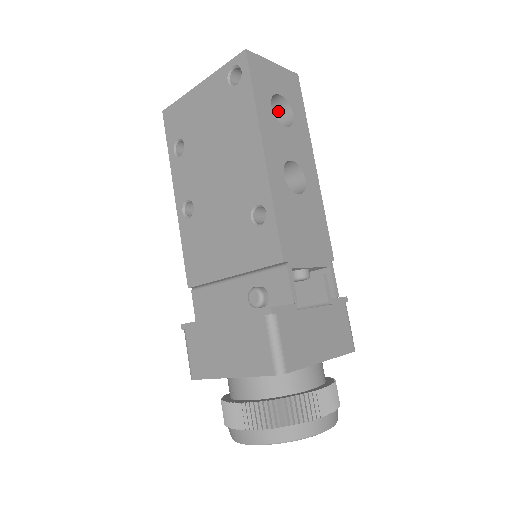
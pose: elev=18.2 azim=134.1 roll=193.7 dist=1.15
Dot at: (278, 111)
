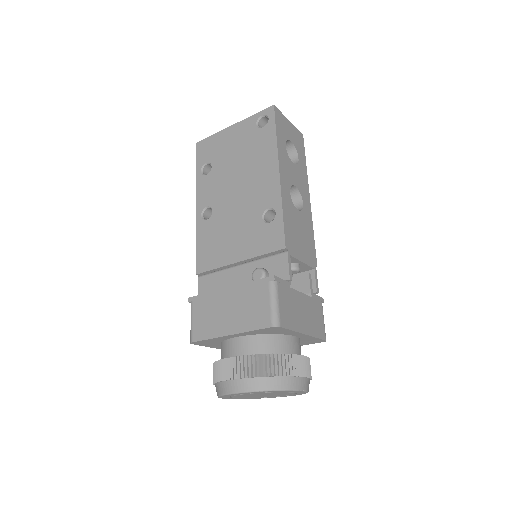
Dot at: occluded
